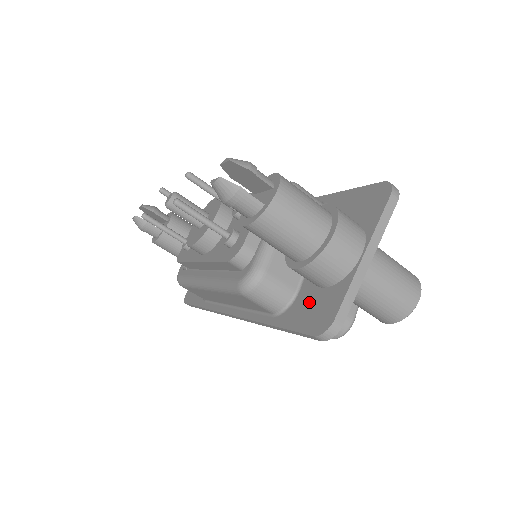
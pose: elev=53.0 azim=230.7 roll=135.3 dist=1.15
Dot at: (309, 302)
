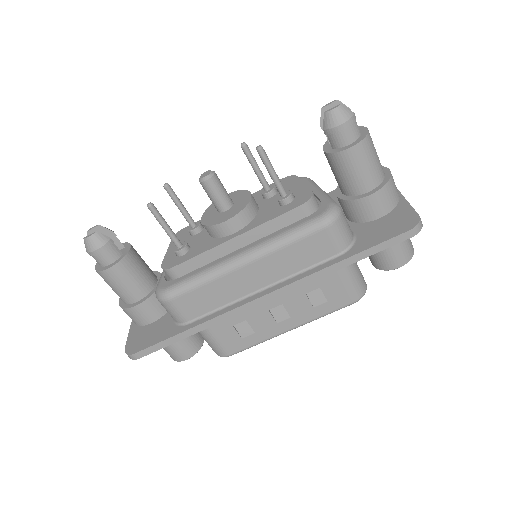
Dot at: (377, 227)
